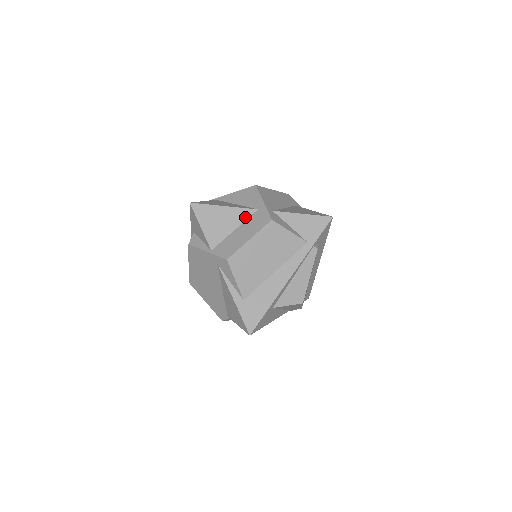
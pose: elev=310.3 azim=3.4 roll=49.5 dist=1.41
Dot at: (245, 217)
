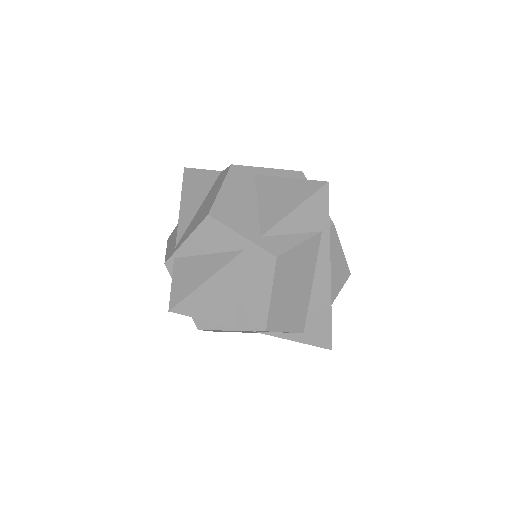
Dot at: (238, 269)
